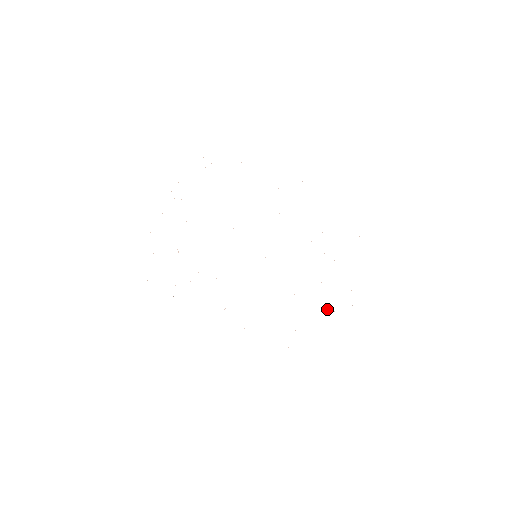
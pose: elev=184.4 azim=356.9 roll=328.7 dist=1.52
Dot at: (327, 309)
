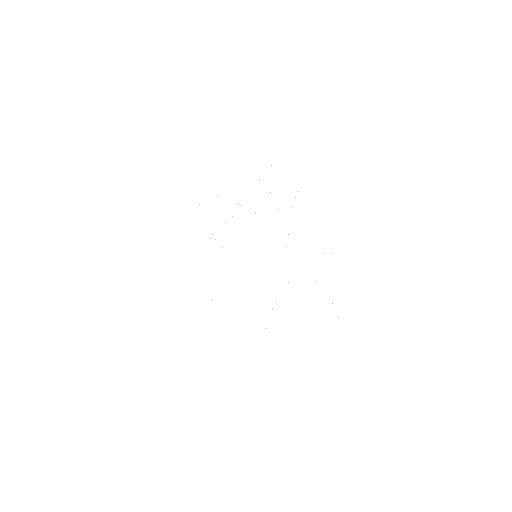
Dot at: occluded
